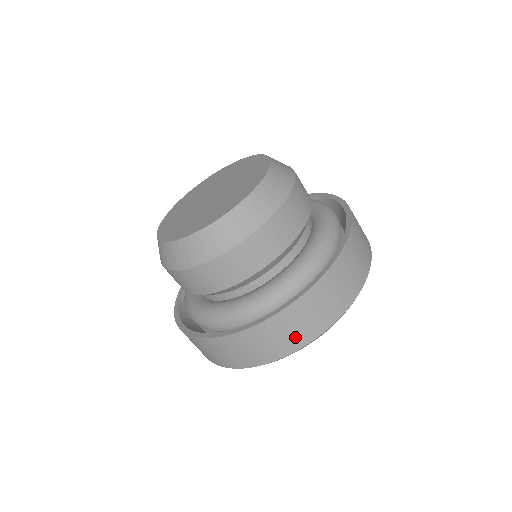
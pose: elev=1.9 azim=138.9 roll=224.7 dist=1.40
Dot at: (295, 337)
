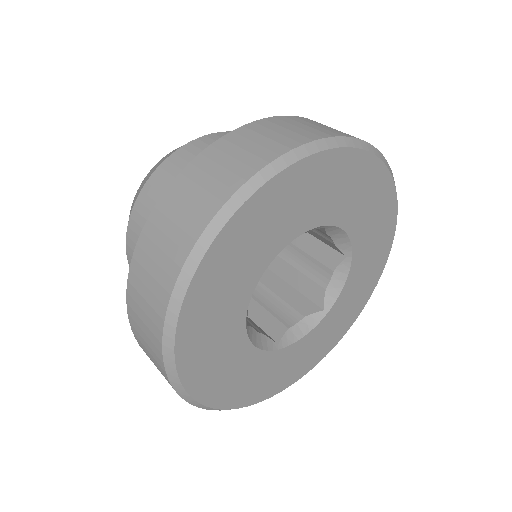
Dot at: (181, 233)
